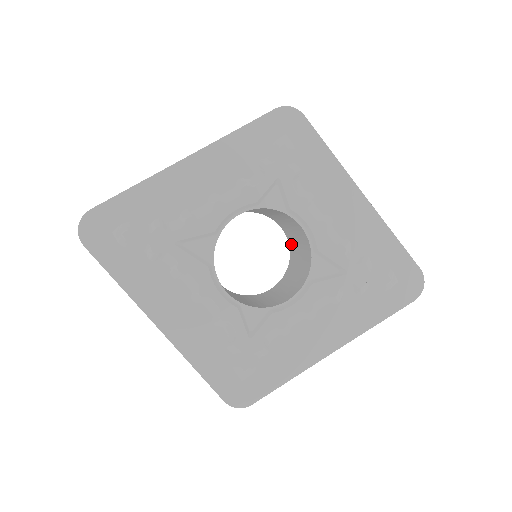
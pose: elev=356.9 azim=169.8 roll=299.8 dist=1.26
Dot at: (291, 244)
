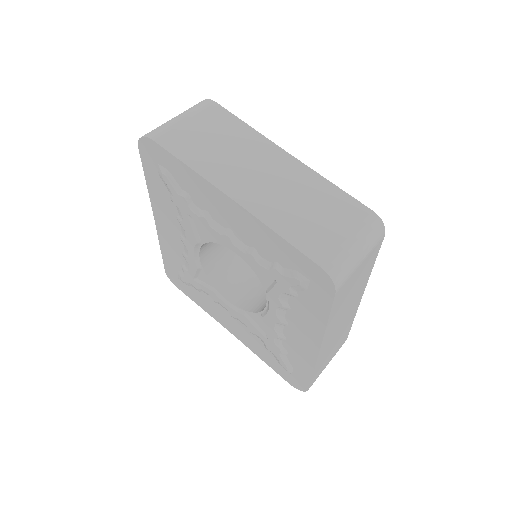
Dot at: occluded
